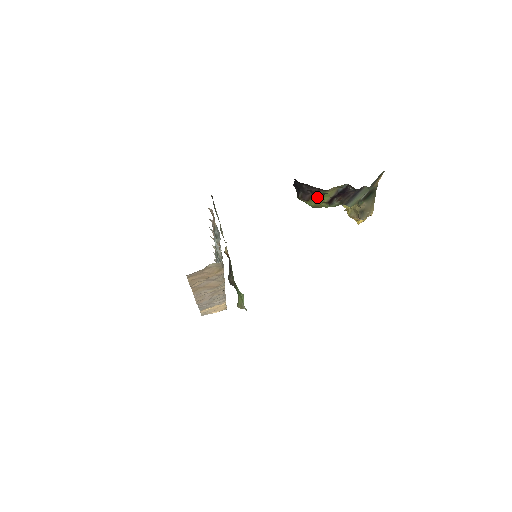
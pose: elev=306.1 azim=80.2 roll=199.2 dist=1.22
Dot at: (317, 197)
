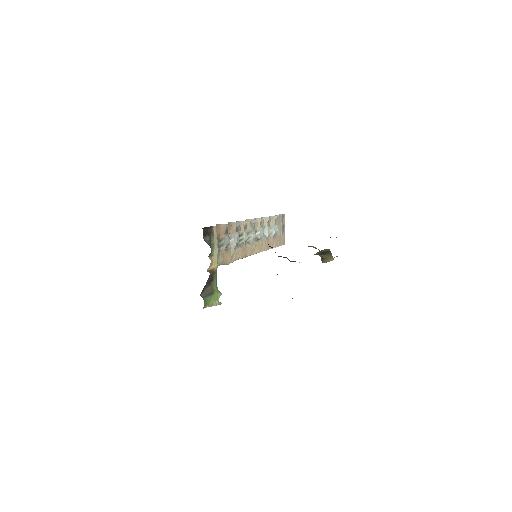
Dot at: occluded
